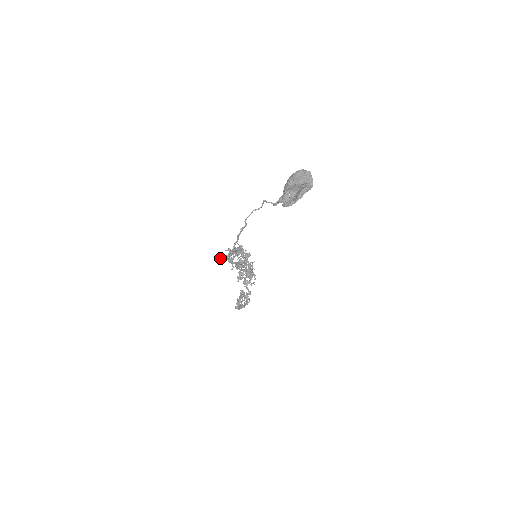
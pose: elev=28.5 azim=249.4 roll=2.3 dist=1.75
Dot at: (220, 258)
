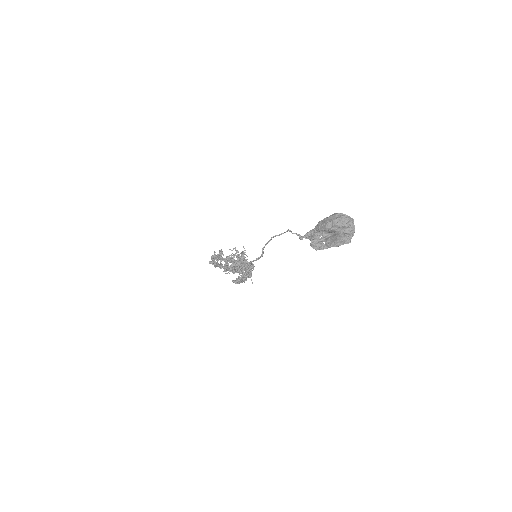
Dot at: occluded
